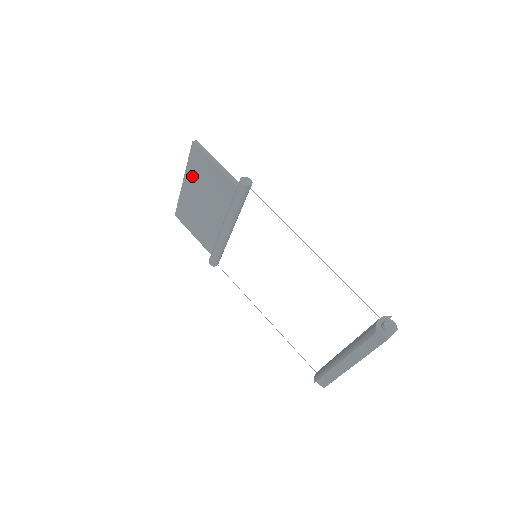
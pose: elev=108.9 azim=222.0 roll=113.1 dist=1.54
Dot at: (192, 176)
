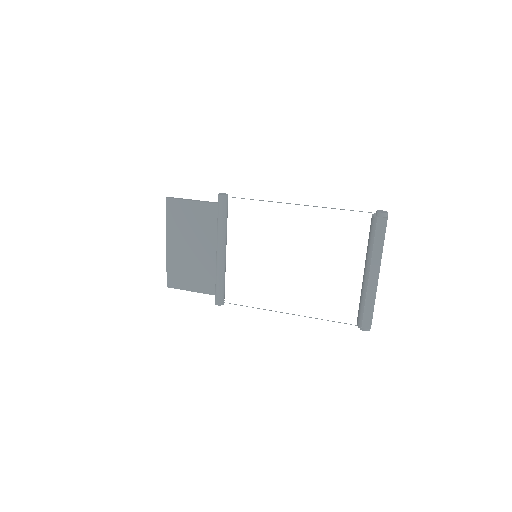
Dot at: (174, 230)
